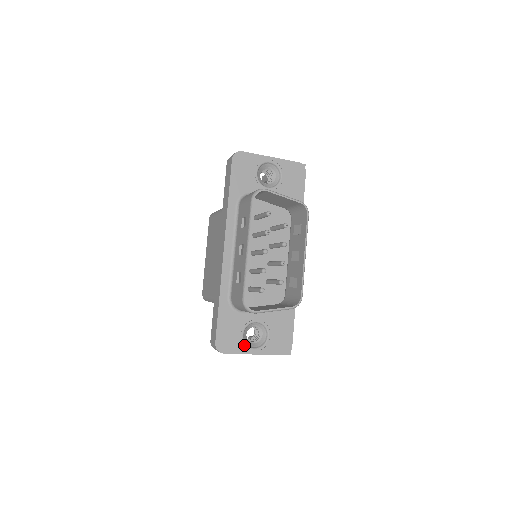
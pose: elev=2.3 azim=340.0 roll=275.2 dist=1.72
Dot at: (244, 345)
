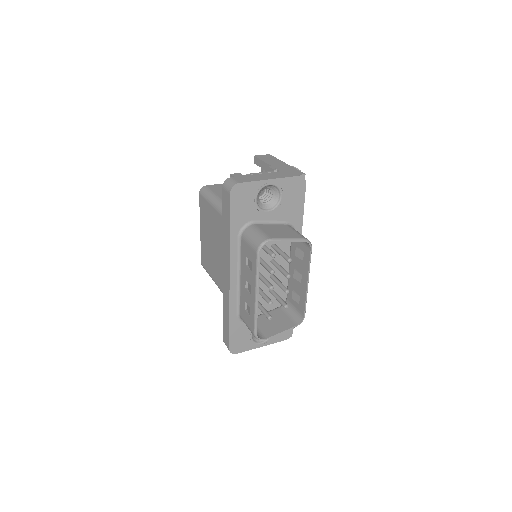
Dot at: (253, 343)
